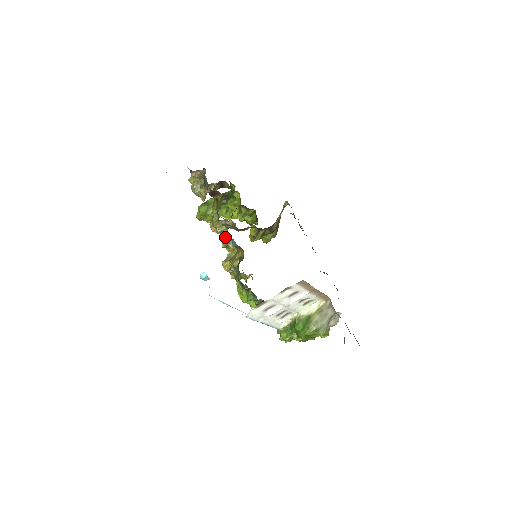
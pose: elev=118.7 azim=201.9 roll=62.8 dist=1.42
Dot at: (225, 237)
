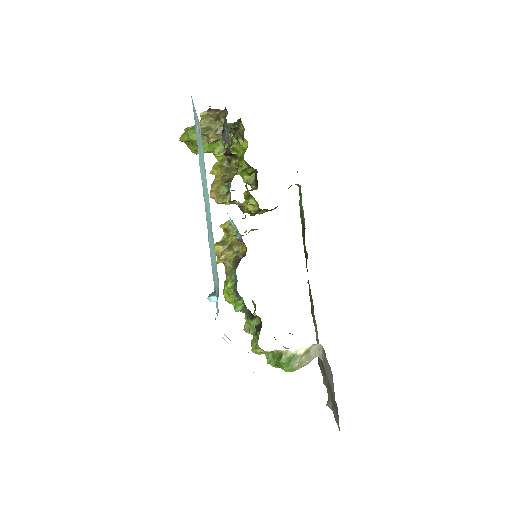
Dot at: (229, 221)
